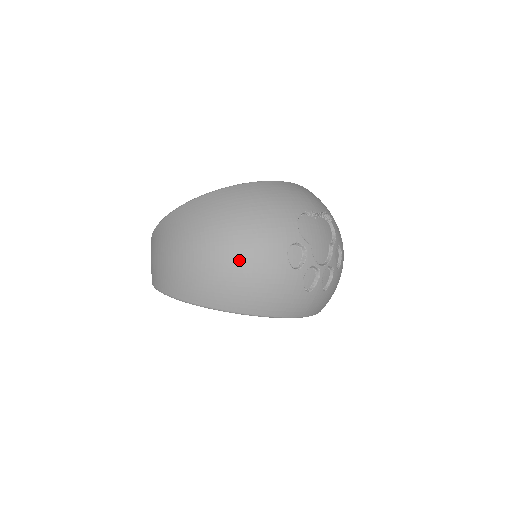
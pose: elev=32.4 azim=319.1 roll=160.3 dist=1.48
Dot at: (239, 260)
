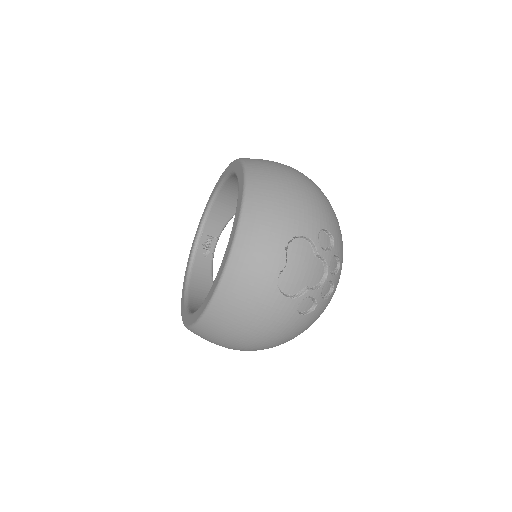
Dot at: (276, 343)
